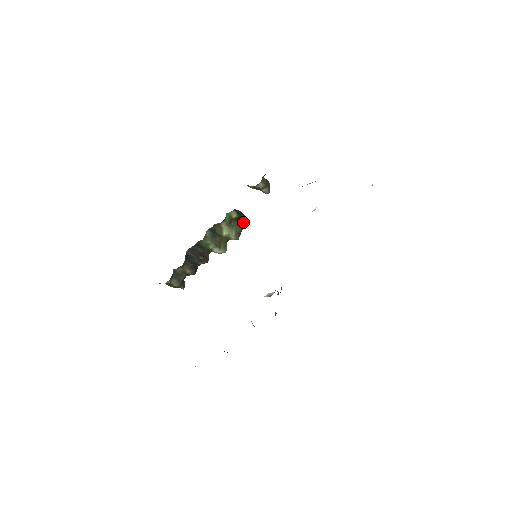
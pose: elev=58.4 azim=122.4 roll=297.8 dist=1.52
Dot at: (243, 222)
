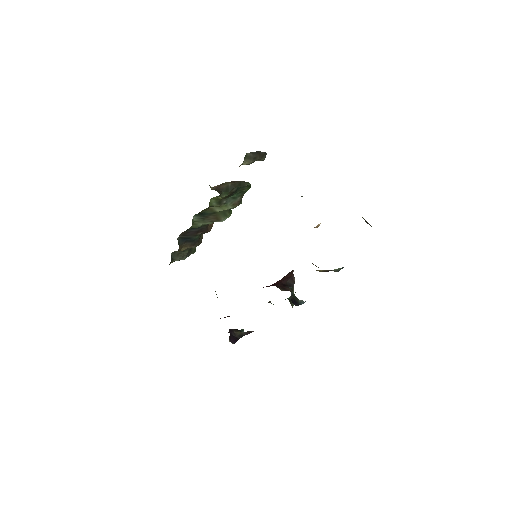
Dot at: (240, 191)
